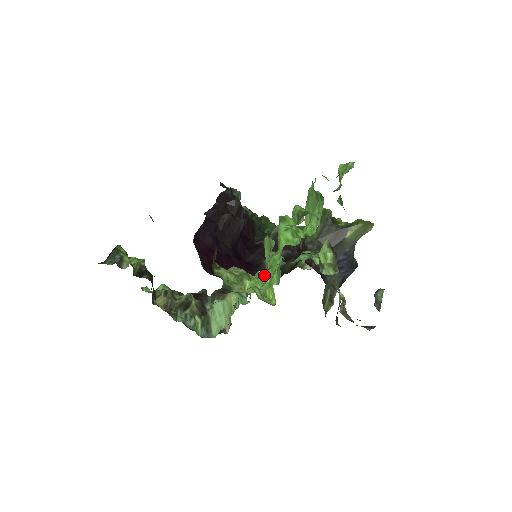
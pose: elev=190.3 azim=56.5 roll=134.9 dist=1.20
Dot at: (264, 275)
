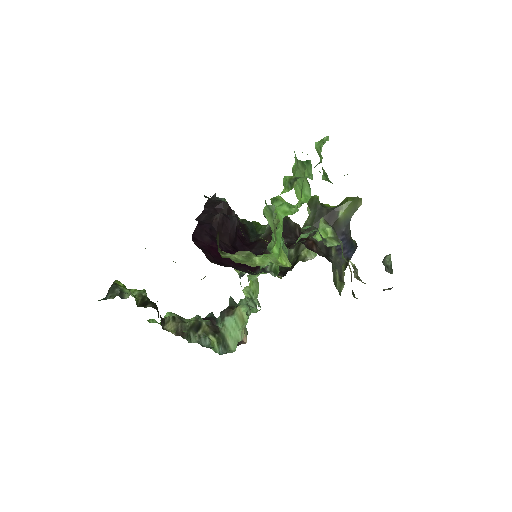
Dot at: occluded
